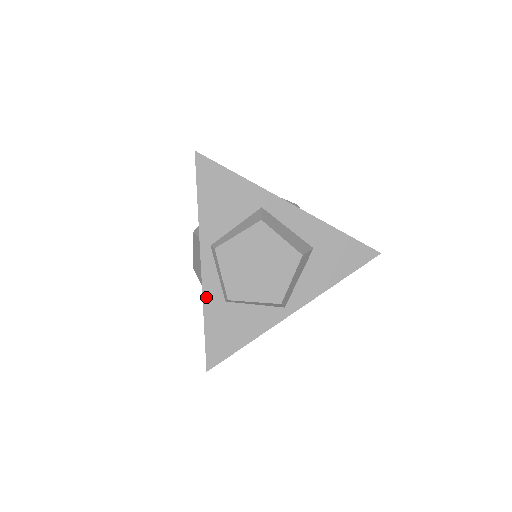
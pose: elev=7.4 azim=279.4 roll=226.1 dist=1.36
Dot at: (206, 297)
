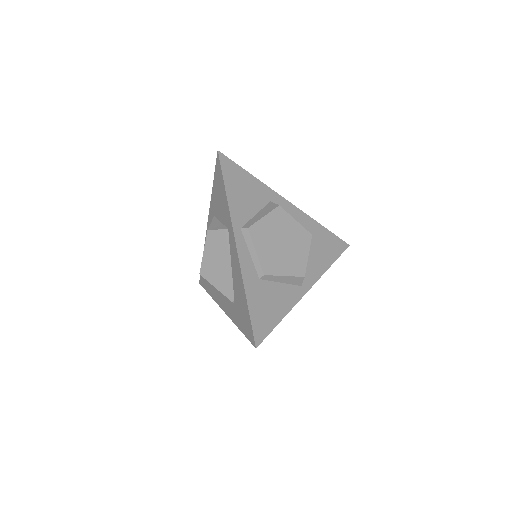
Dot at: (244, 274)
